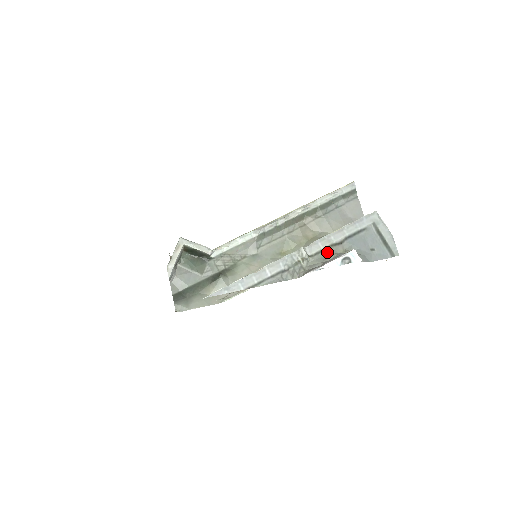
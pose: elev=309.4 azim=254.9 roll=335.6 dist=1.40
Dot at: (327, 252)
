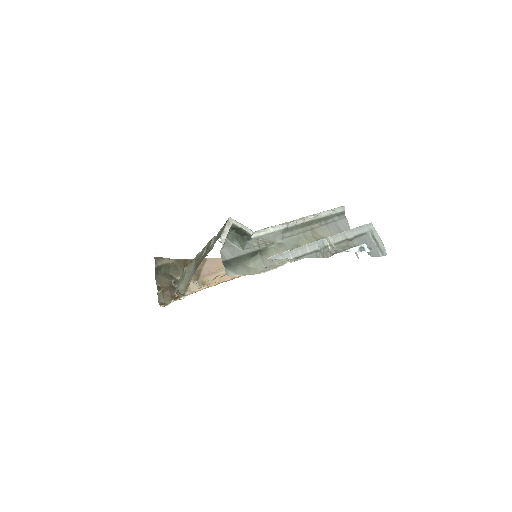
Dot at: (344, 244)
